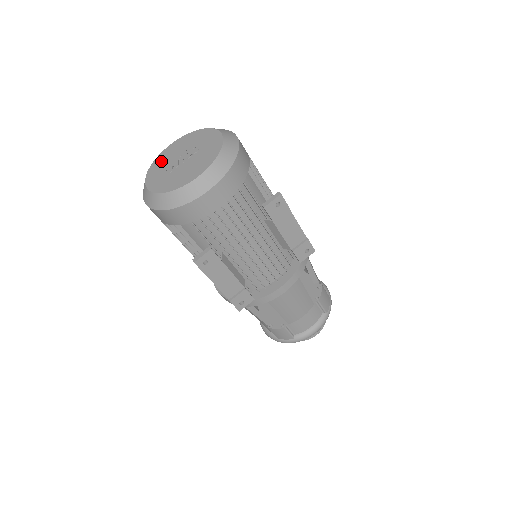
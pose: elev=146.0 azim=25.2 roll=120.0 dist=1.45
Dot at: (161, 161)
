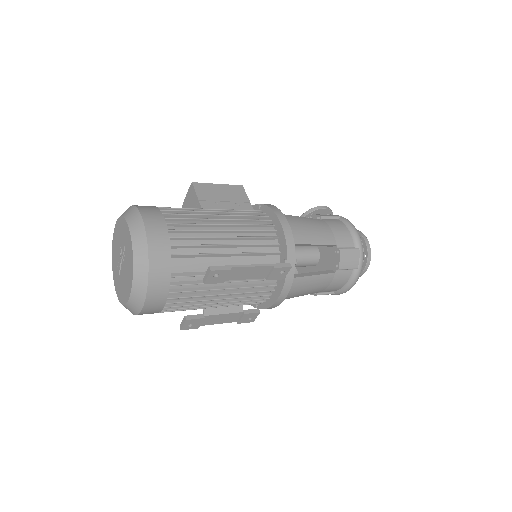
Dot at: (114, 252)
